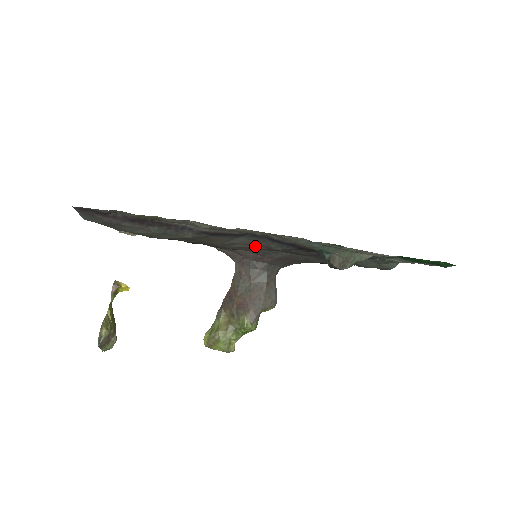
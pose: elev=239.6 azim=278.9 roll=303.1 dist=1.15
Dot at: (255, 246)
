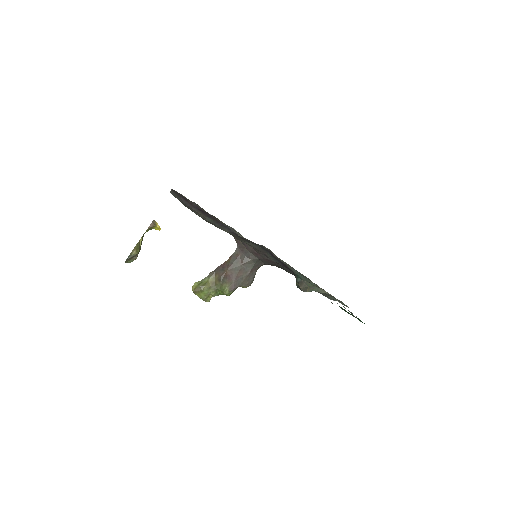
Dot at: (259, 251)
